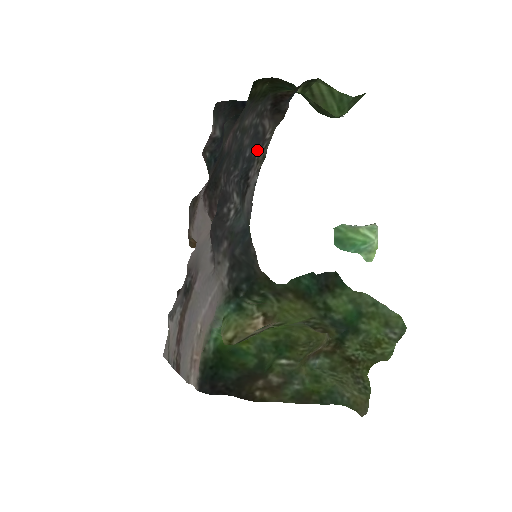
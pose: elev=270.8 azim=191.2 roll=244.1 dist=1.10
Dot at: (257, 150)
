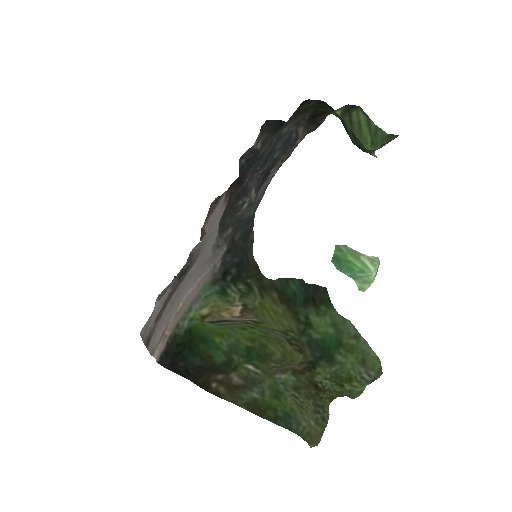
Dot at: (285, 152)
